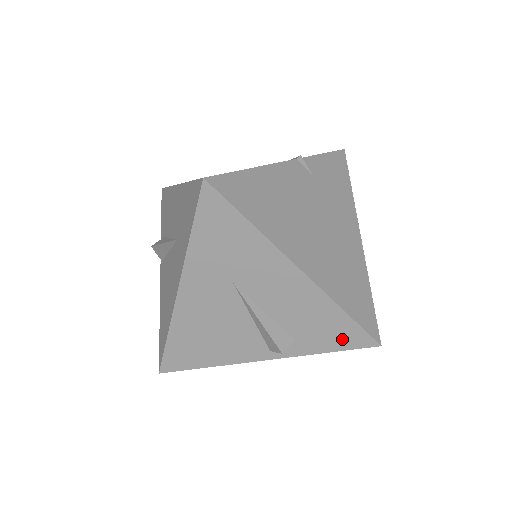
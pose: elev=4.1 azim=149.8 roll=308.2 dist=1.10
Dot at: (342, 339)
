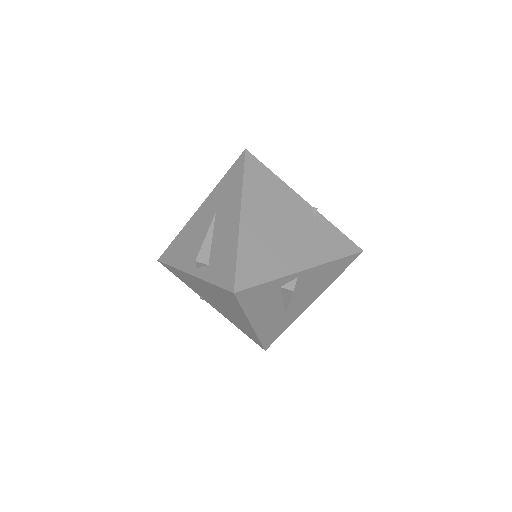
Dot at: (224, 276)
